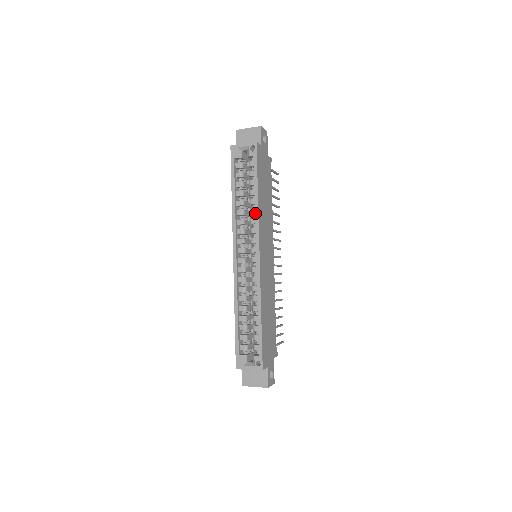
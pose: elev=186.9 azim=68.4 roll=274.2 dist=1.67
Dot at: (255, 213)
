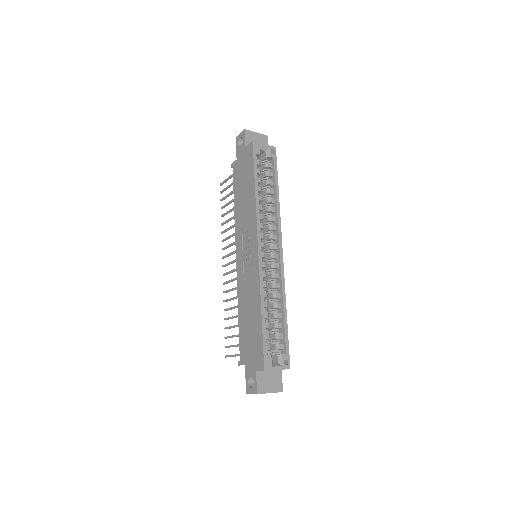
Dot at: (277, 211)
